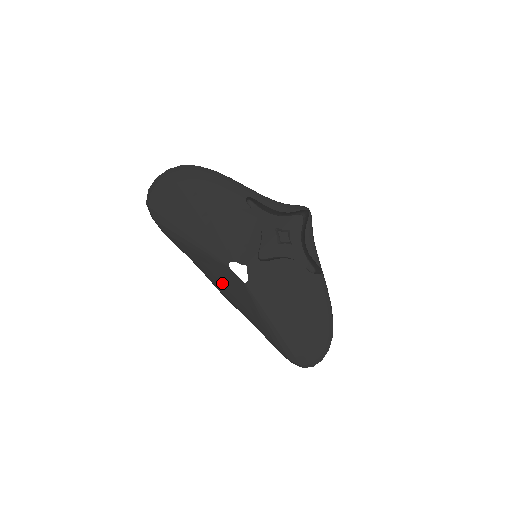
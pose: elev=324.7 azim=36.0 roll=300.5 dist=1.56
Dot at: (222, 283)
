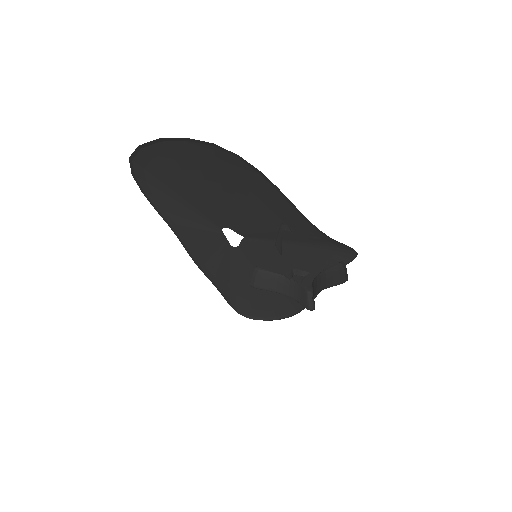
Dot at: (202, 248)
